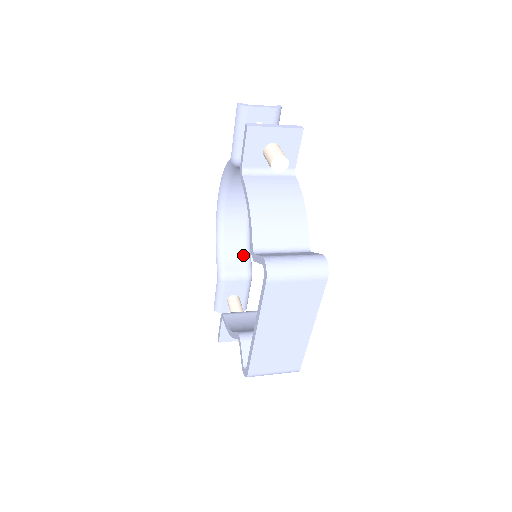
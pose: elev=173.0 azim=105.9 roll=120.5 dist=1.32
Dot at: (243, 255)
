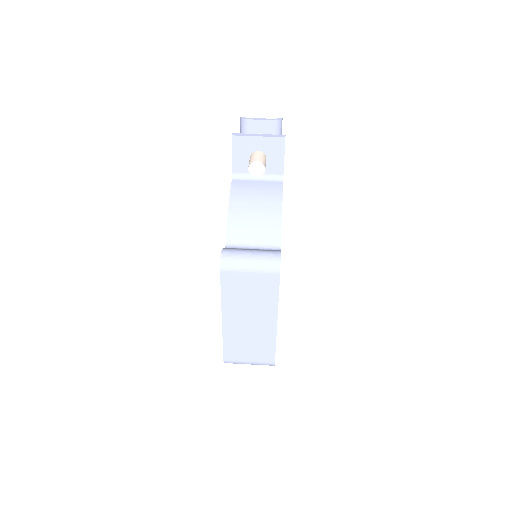
Dot at: occluded
